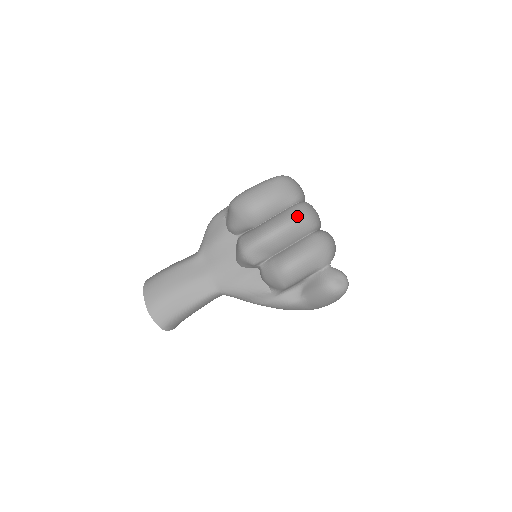
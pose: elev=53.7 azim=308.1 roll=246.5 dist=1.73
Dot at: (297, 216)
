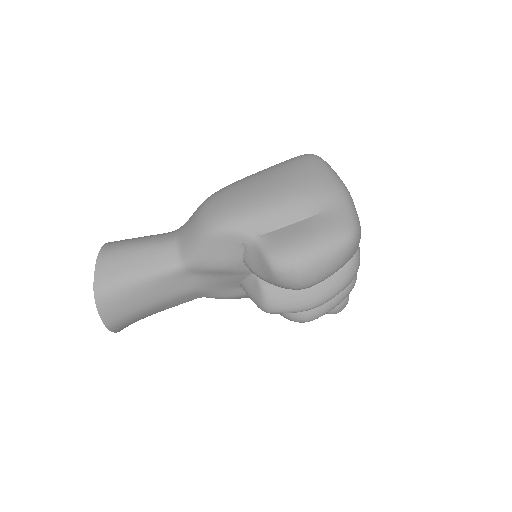
Dot at: (347, 284)
